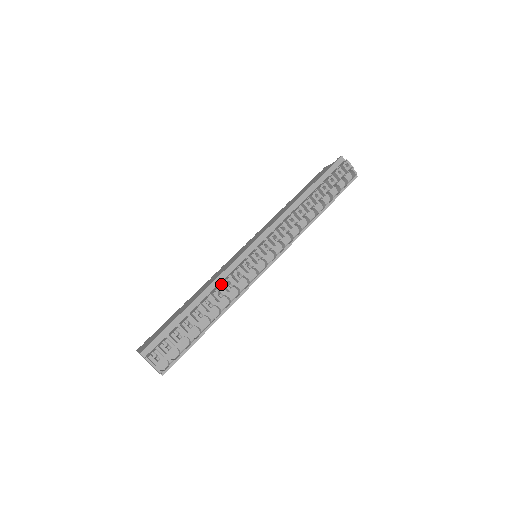
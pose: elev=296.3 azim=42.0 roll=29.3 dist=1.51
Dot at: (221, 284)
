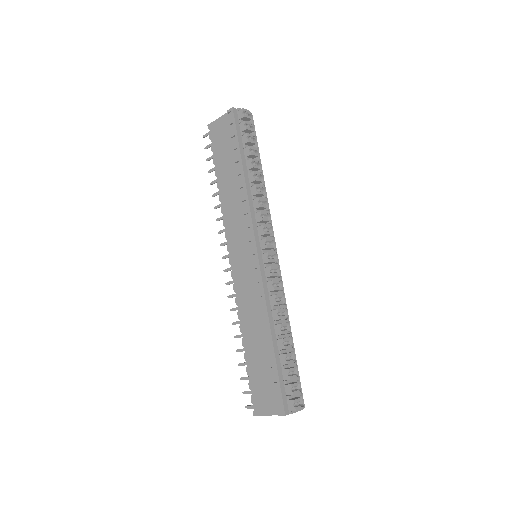
Dot at: (273, 306)
